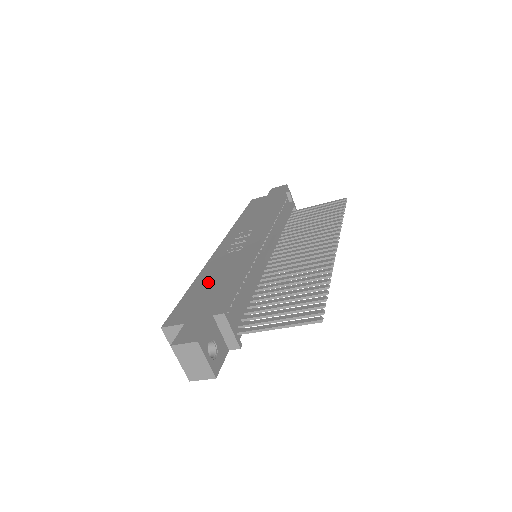
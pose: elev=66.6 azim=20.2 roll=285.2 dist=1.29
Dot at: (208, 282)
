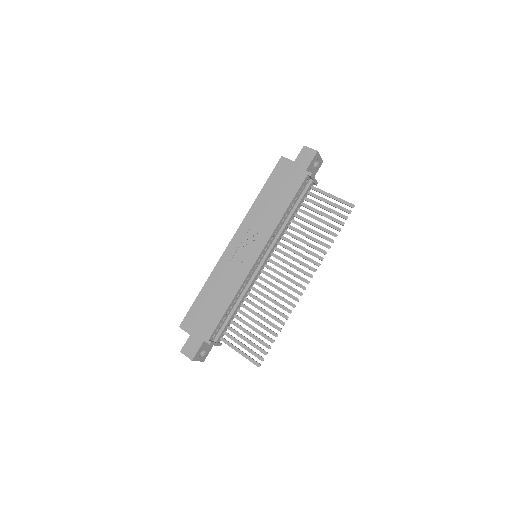
Dot at: (211, 295)
